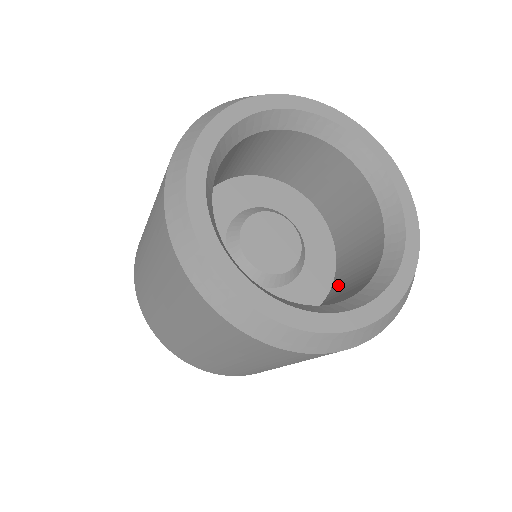
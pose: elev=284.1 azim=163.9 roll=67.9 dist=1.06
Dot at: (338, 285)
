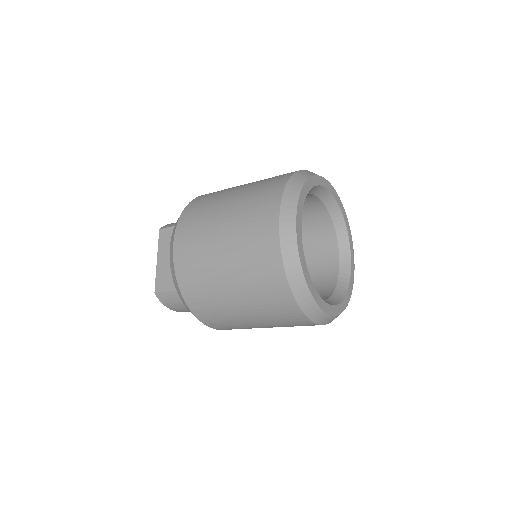
Dot at: occluded
